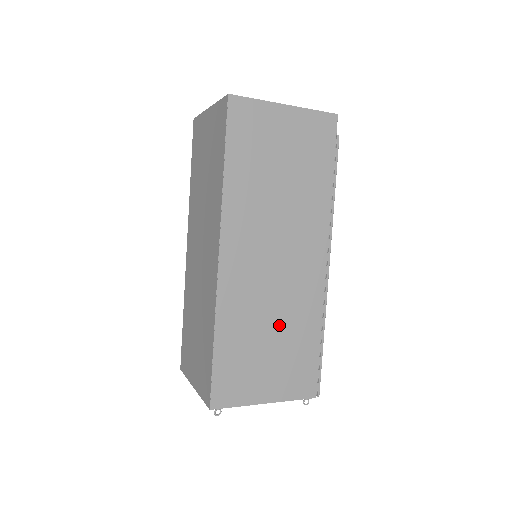
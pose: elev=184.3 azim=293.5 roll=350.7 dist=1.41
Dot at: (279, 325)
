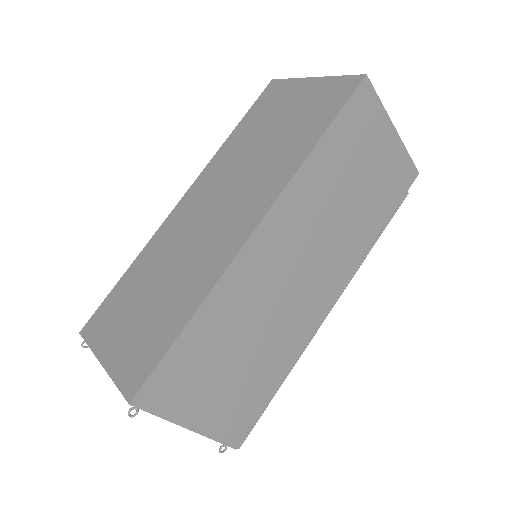
Dot at: (257, 344)
